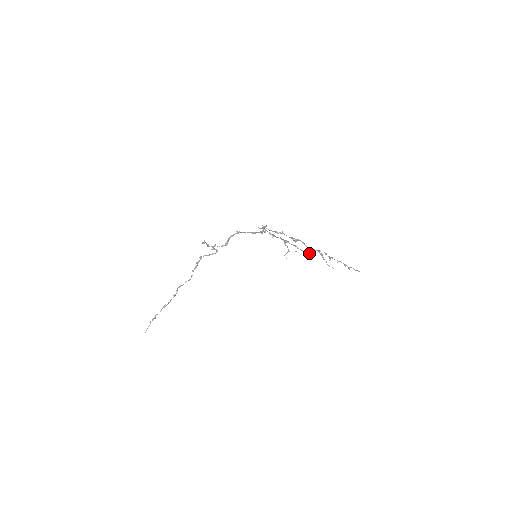
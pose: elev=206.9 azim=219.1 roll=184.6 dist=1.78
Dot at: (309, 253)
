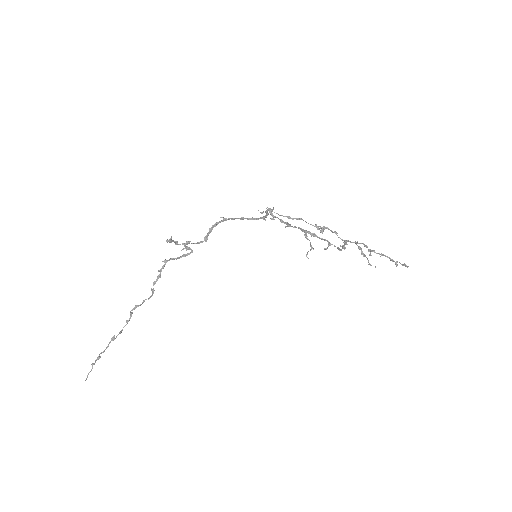
Dot at: (344, 249)
